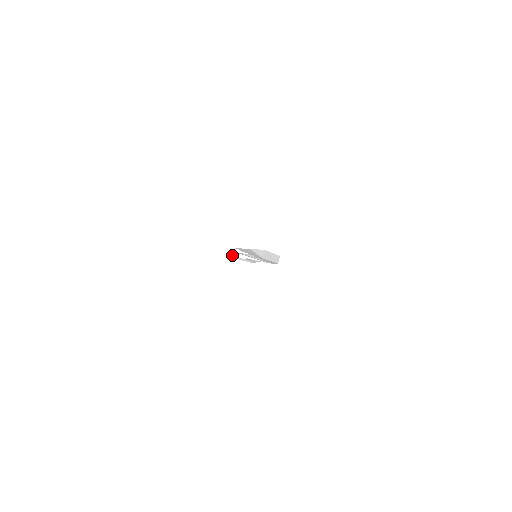
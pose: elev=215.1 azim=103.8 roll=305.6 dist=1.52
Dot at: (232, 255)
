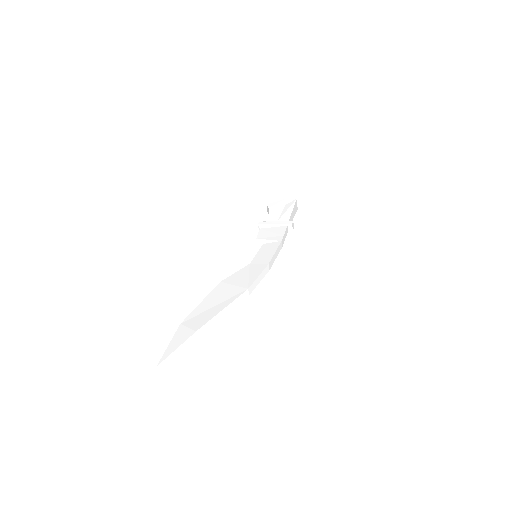
Dot at: (269, 214)
